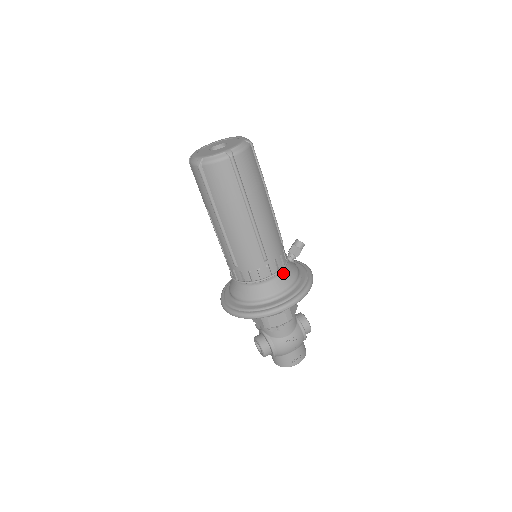
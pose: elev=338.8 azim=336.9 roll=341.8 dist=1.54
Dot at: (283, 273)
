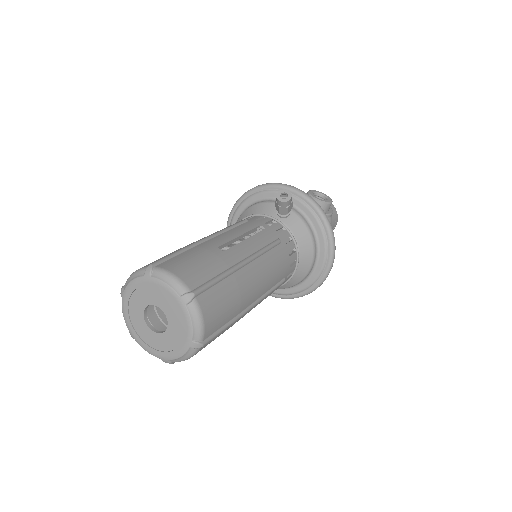
Dot at: (299, 252)
